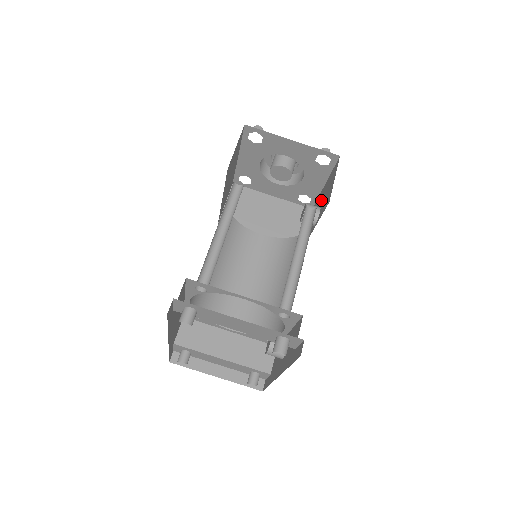
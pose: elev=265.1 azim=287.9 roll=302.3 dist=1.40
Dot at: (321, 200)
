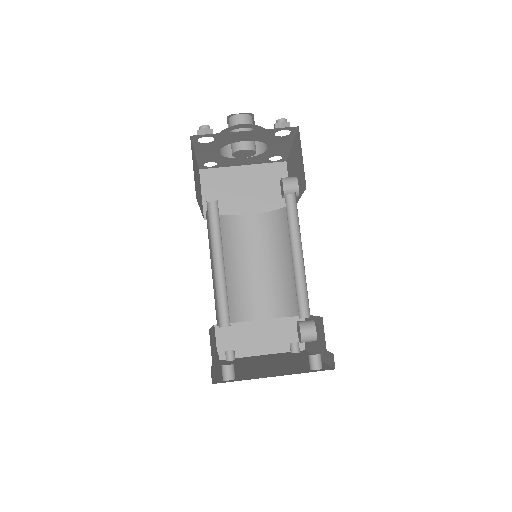
Dot at: (294, 167)
